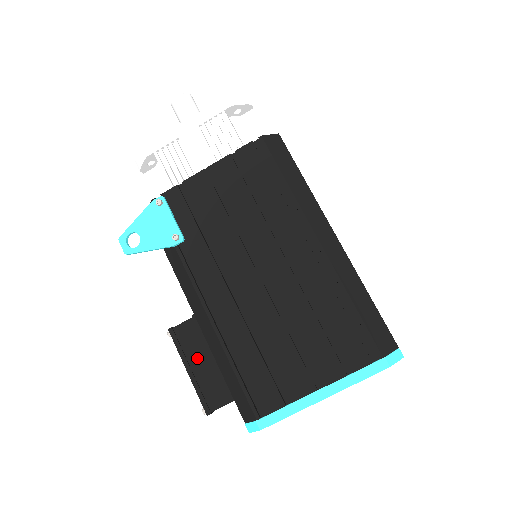
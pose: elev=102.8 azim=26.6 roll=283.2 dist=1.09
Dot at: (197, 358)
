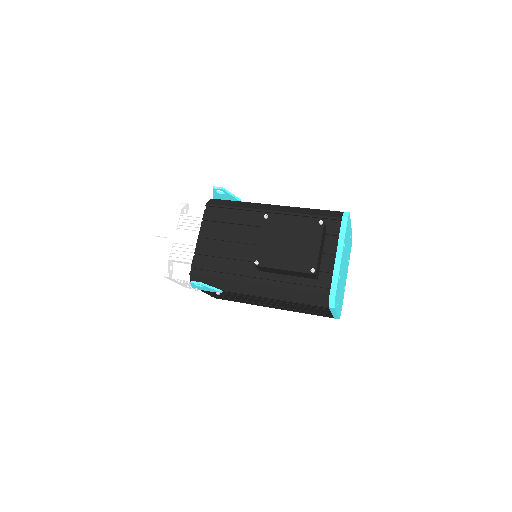
Dot at: occluded
